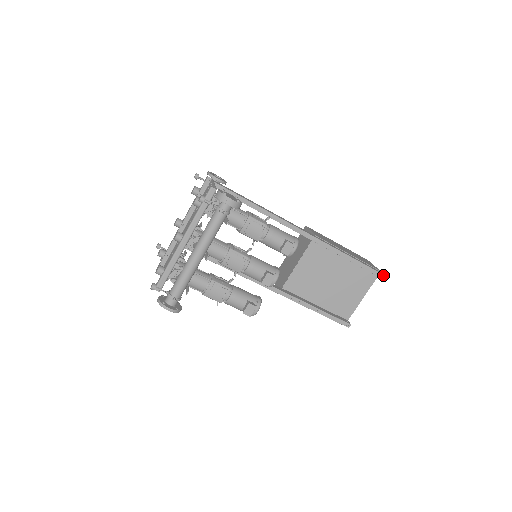
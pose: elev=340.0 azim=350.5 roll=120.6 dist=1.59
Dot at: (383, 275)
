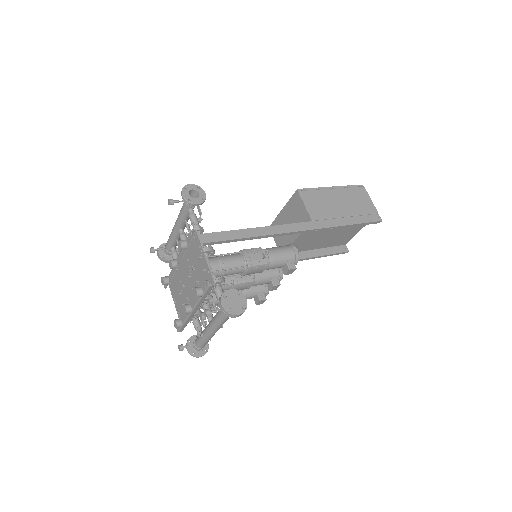
Dot at: (381, 221)
